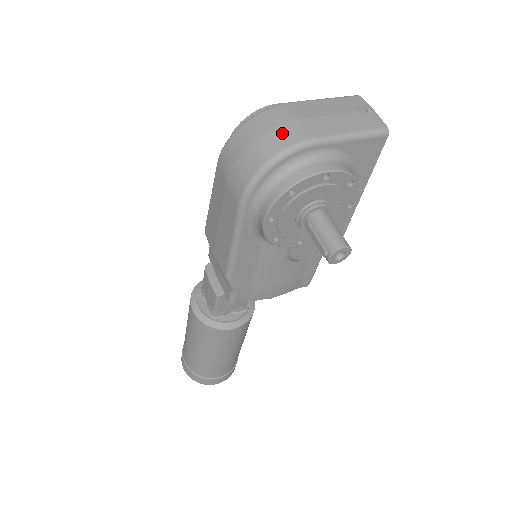
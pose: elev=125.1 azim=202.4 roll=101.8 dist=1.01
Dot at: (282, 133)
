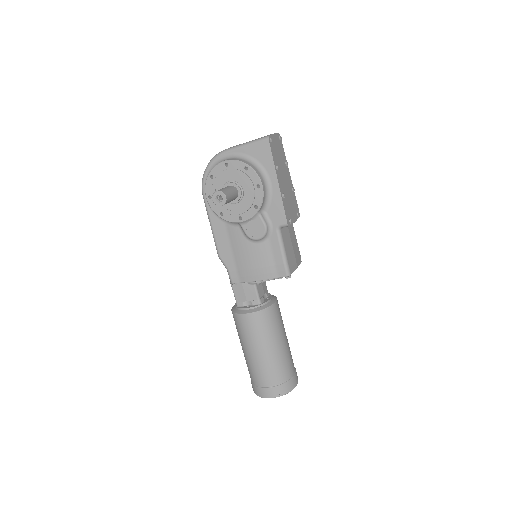
Dot at: occluded
